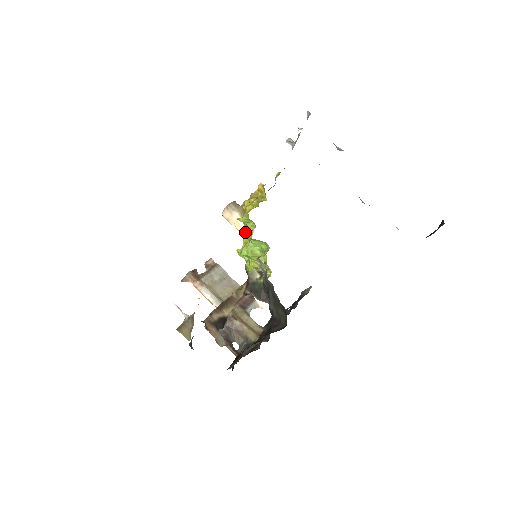
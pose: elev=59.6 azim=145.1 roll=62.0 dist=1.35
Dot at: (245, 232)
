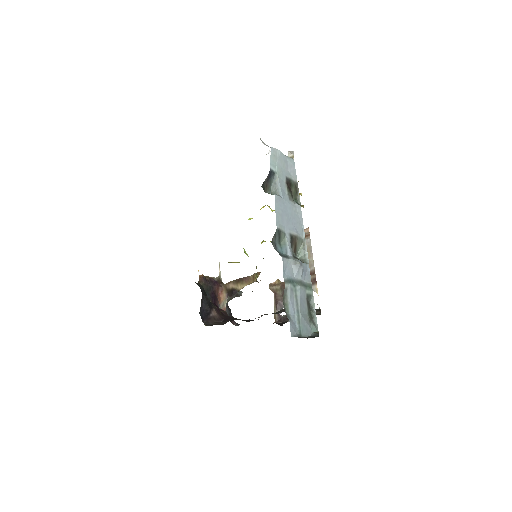
Dot at: occluded
